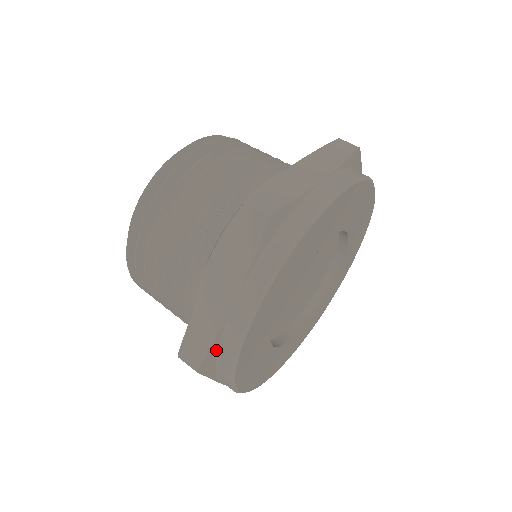
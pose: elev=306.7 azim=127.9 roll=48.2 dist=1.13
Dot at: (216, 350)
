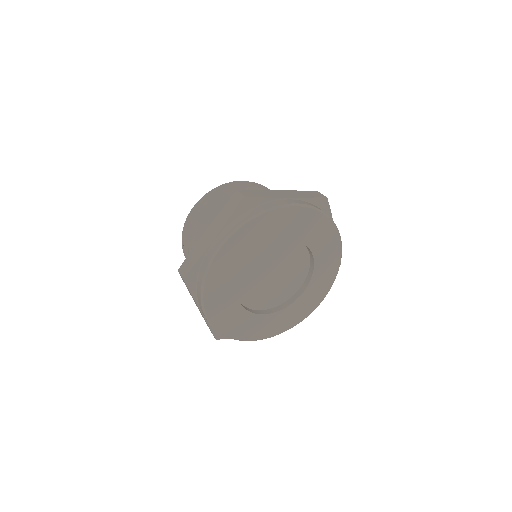
Dot at: occluded
